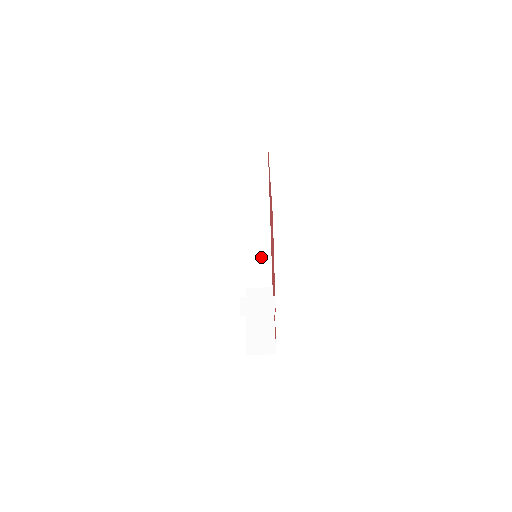
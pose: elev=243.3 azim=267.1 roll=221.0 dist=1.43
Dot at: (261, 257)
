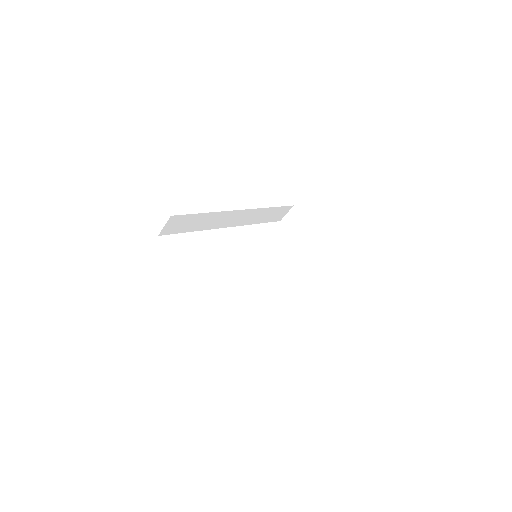
Dot at: (263, 214)
